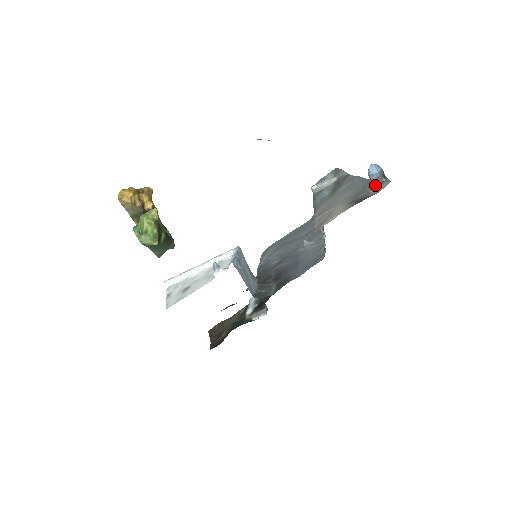
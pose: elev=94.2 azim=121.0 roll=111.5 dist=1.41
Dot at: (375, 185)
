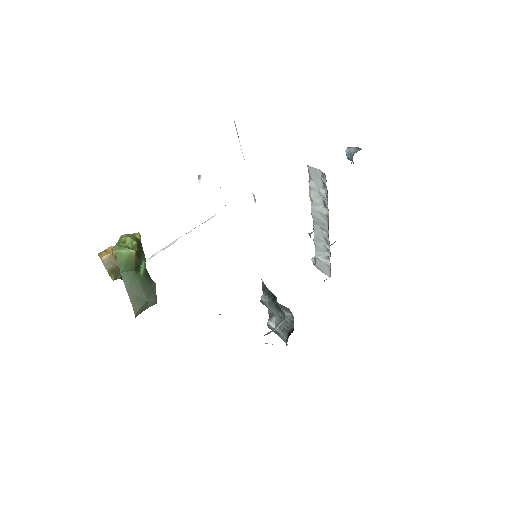
Dot at: (356, 152)
